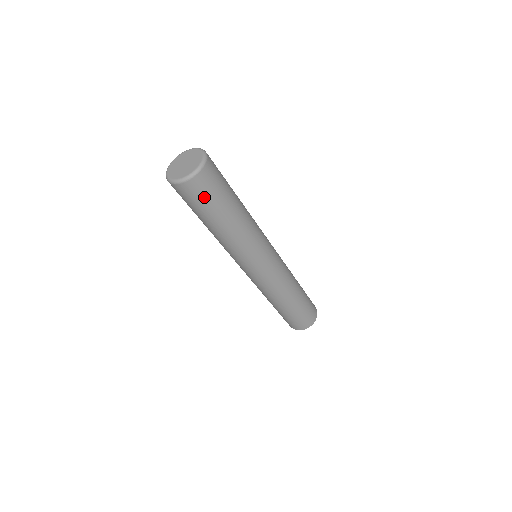
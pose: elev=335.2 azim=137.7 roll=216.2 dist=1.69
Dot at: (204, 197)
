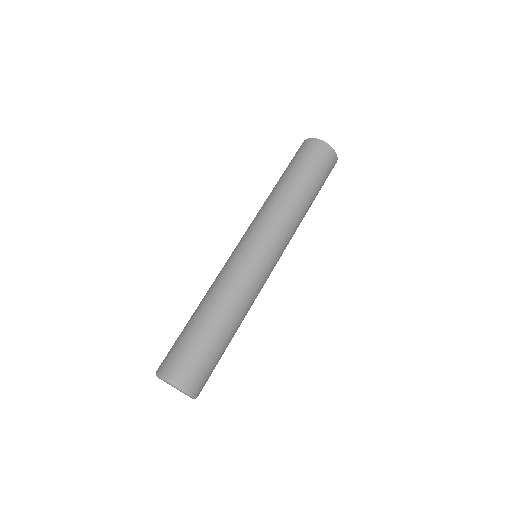
Dot at: occluded
